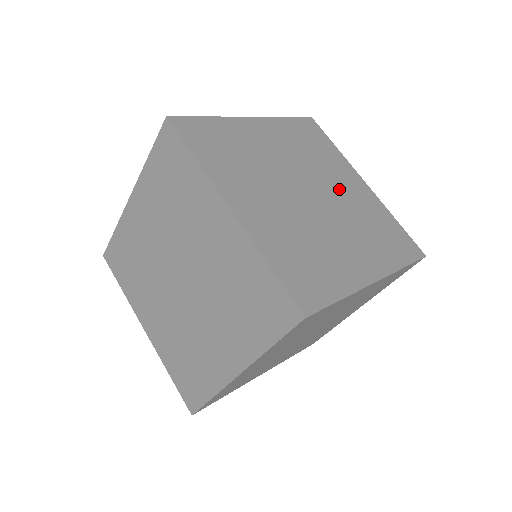
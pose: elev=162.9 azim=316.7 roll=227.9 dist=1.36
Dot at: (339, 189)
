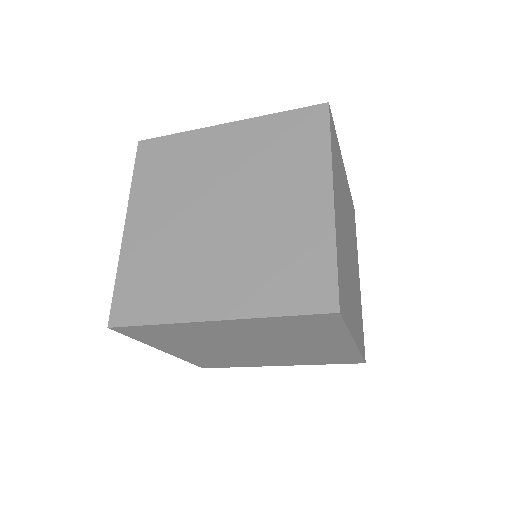
Dot at: occluded
